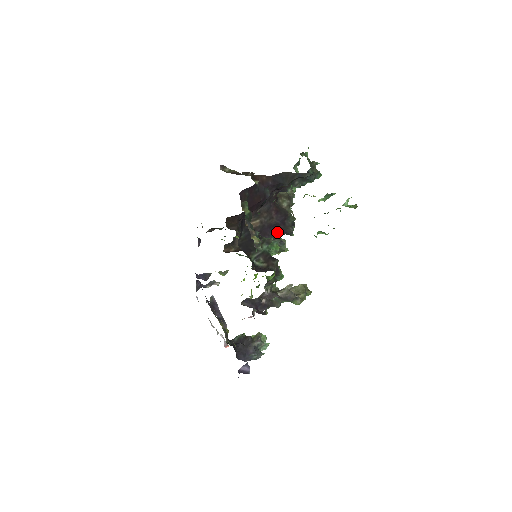
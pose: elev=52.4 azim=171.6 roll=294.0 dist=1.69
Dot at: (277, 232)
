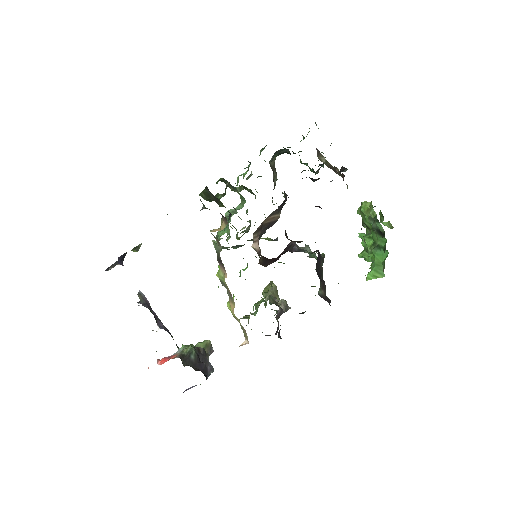
Dot at: occluded
